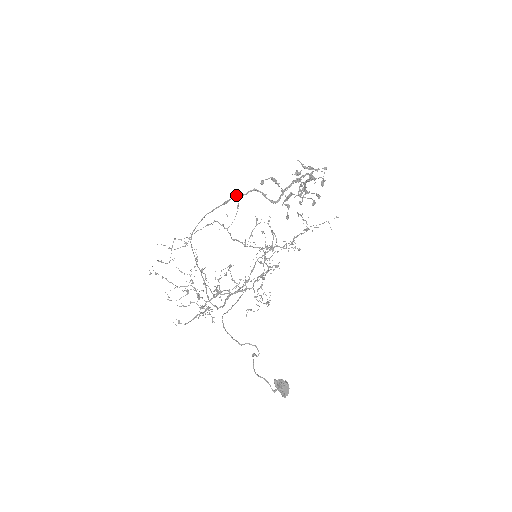
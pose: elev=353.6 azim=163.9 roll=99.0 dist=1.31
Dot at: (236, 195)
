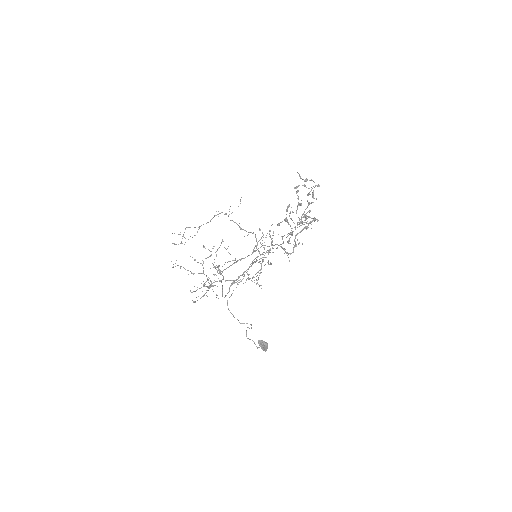
Dot at: occluded
